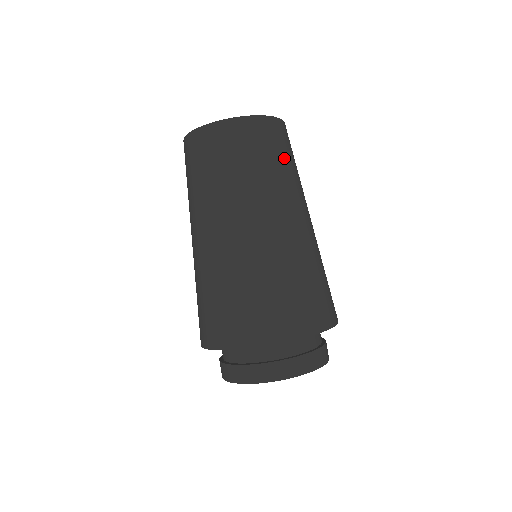
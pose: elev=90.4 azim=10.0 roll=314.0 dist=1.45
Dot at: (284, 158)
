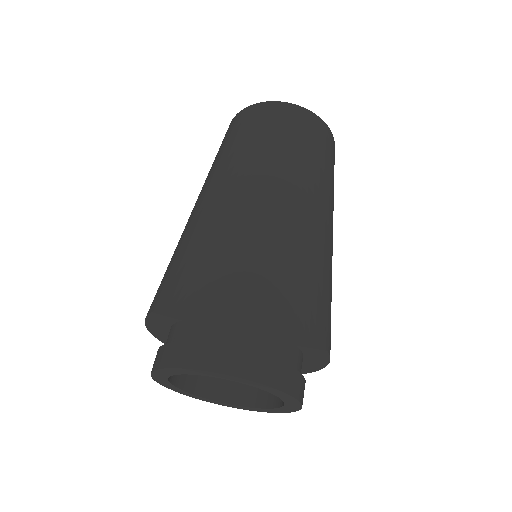
Dot at: (279, 134)
